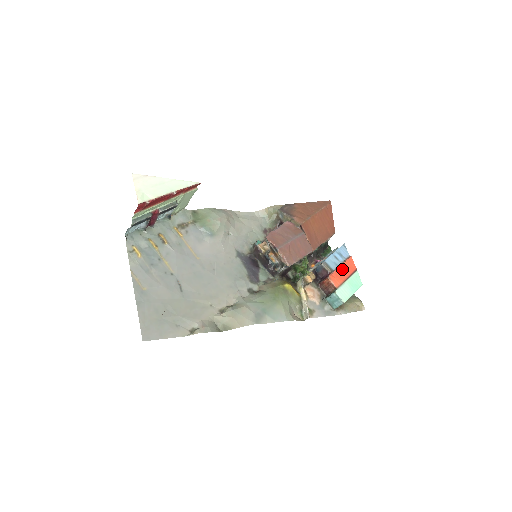
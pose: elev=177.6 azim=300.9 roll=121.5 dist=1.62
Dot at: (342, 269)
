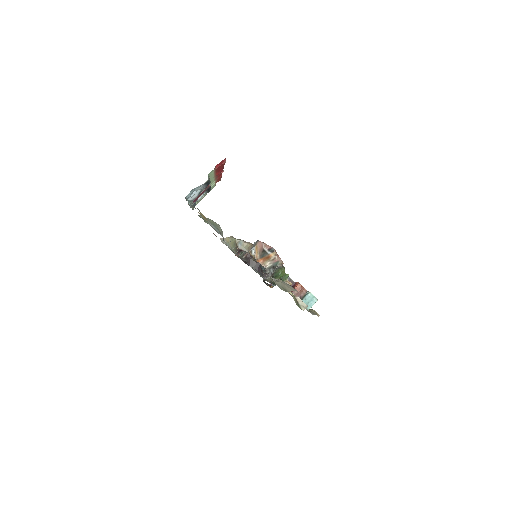
Dot at: occluded
